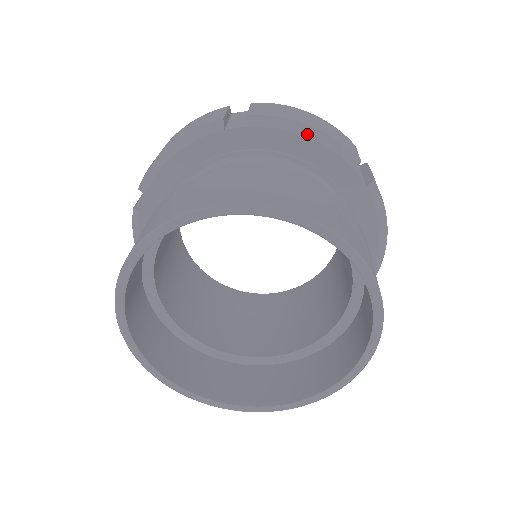
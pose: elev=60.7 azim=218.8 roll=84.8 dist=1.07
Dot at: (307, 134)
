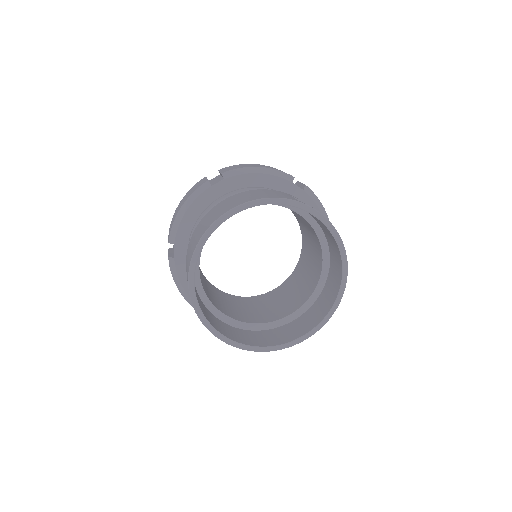
Dot at: (259, 172)
